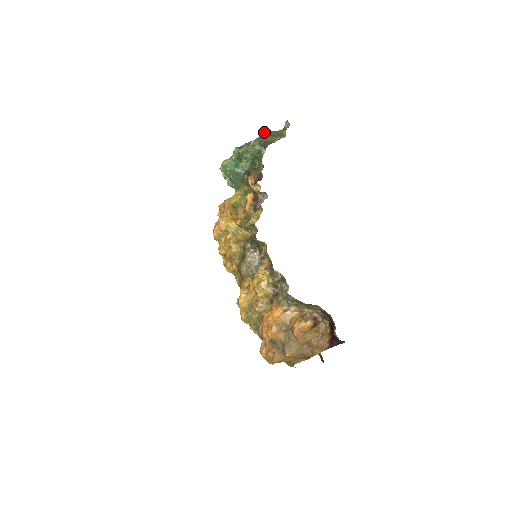
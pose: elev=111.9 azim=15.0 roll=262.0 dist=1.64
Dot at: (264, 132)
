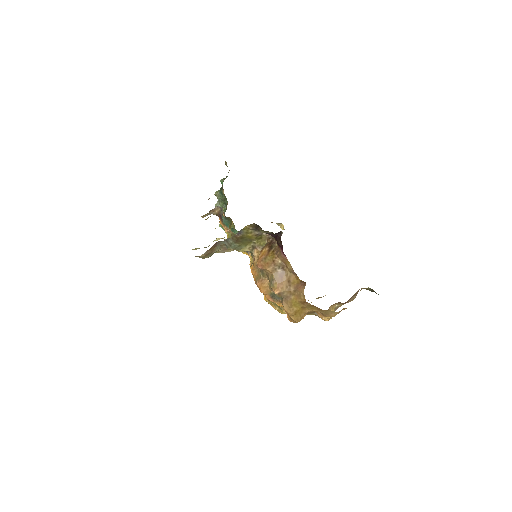
Dot at: occluded
